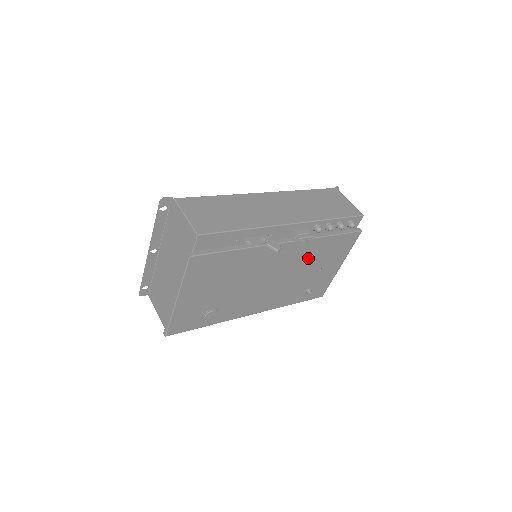
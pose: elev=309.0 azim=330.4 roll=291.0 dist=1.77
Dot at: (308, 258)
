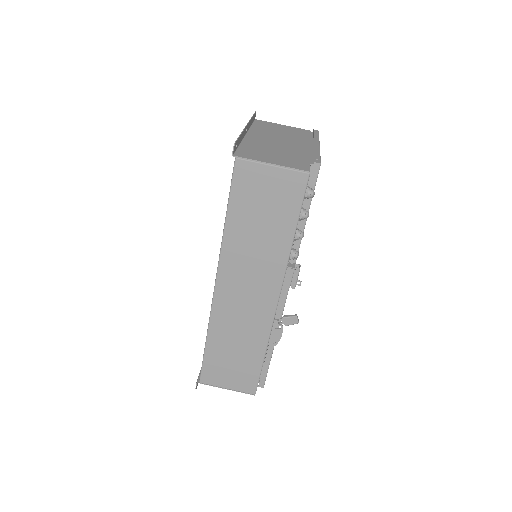
Dot at: occluded
